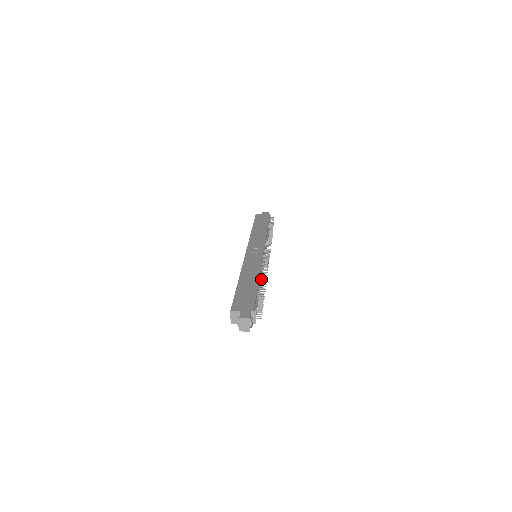
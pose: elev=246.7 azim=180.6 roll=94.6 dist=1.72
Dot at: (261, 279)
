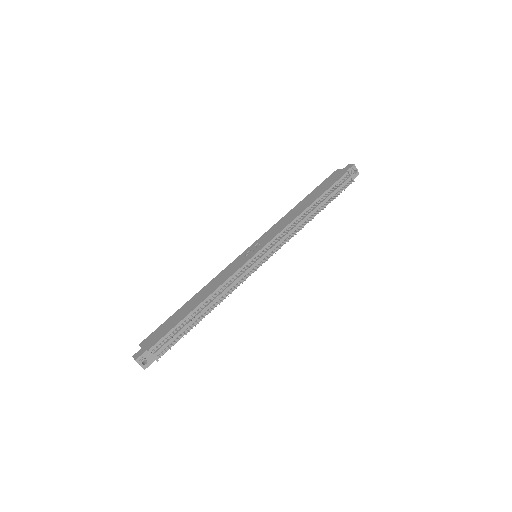
Dot at: (207, 302)
